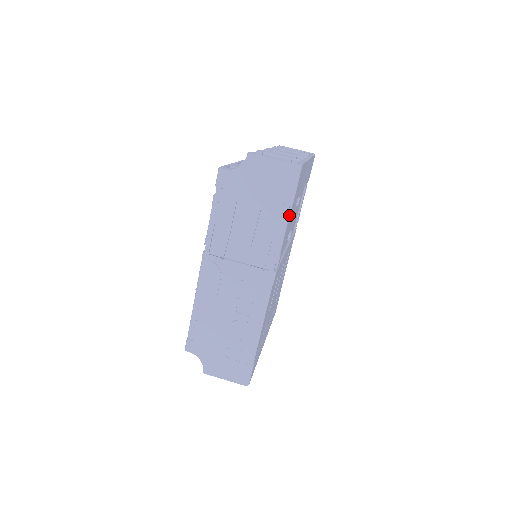
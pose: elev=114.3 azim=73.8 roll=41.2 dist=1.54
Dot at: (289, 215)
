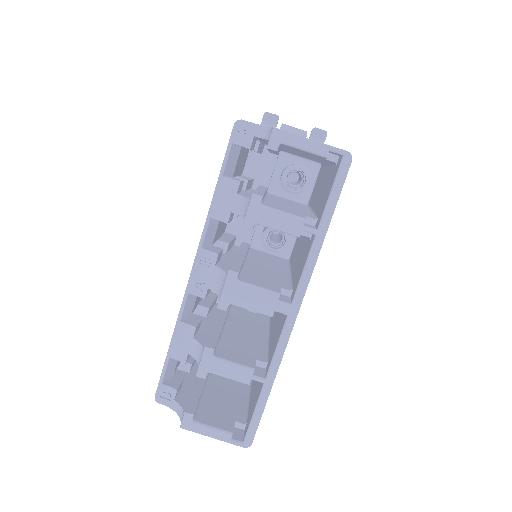
Dot at: occluded
